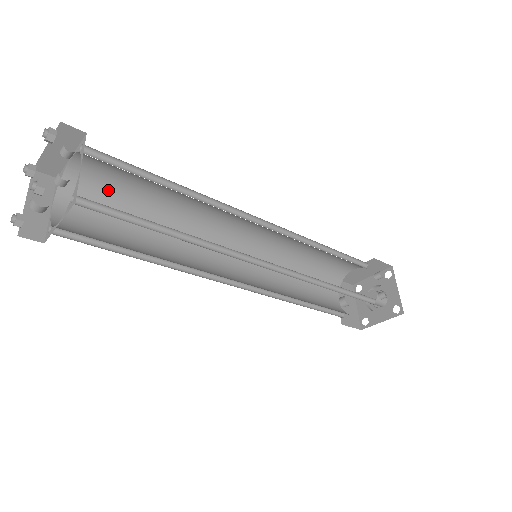
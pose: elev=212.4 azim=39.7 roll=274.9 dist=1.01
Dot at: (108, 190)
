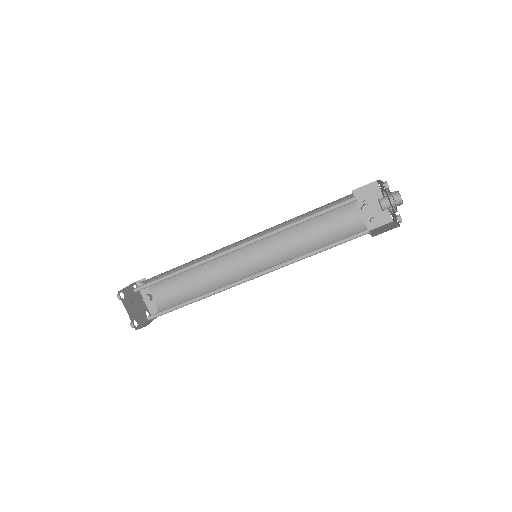
Dot at: (164, 275)
